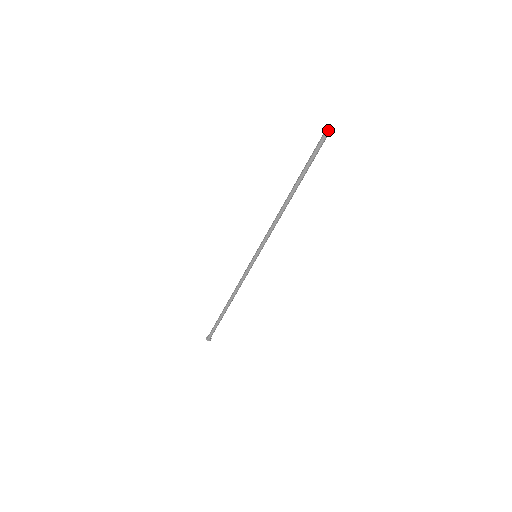
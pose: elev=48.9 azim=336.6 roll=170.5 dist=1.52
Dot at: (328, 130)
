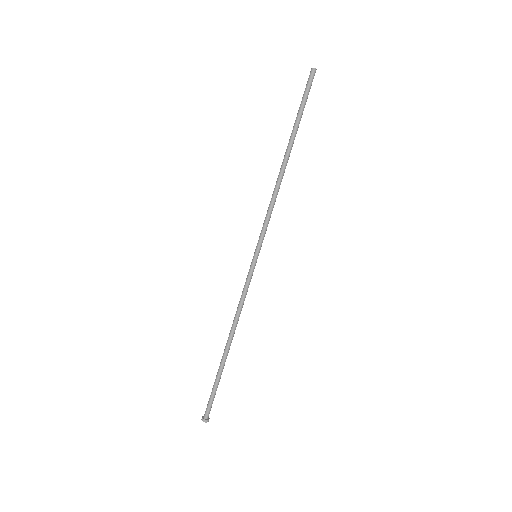
Dot at: (314, 70)
